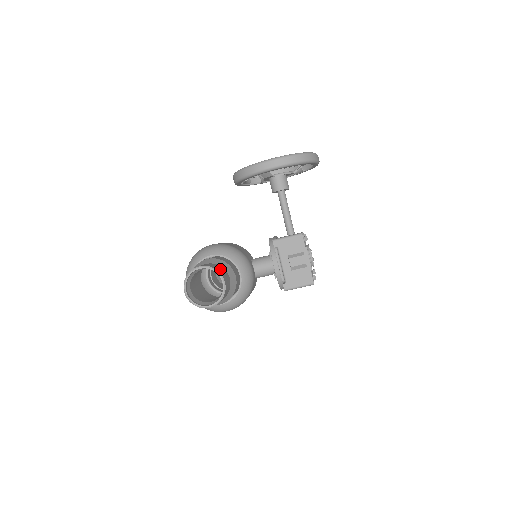
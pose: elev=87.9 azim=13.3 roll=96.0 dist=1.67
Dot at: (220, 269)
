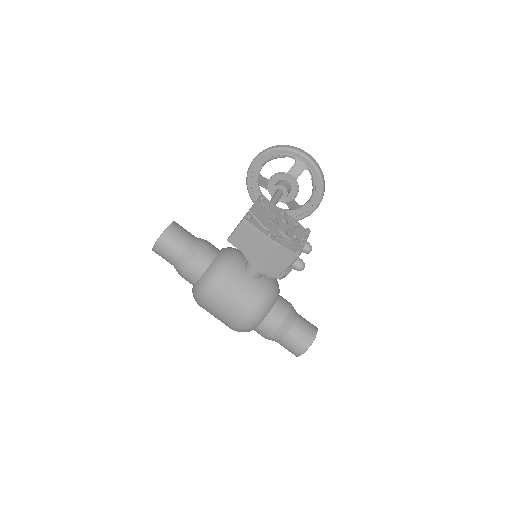
Dot at: (185, 229)
